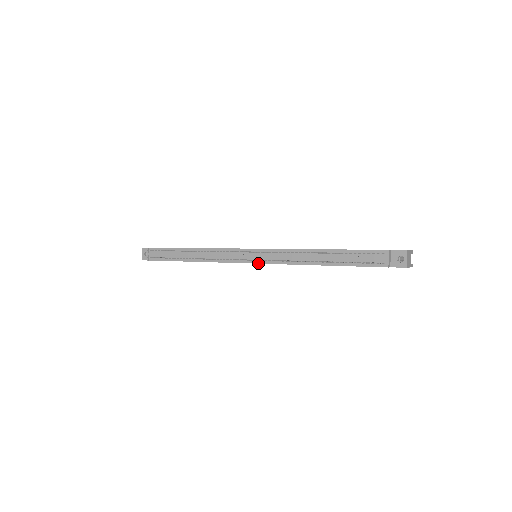
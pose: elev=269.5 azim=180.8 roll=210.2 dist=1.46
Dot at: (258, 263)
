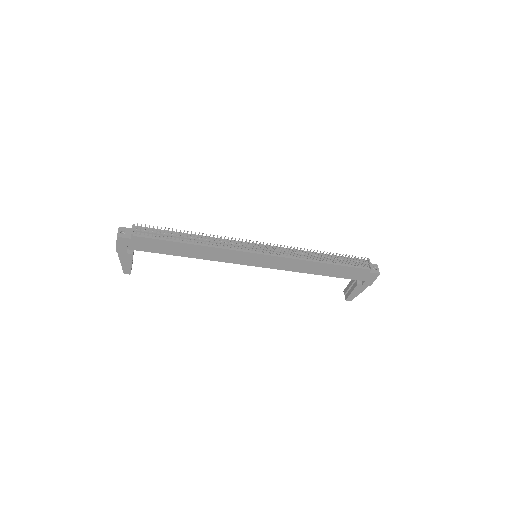
Dot at: (268, 255)
